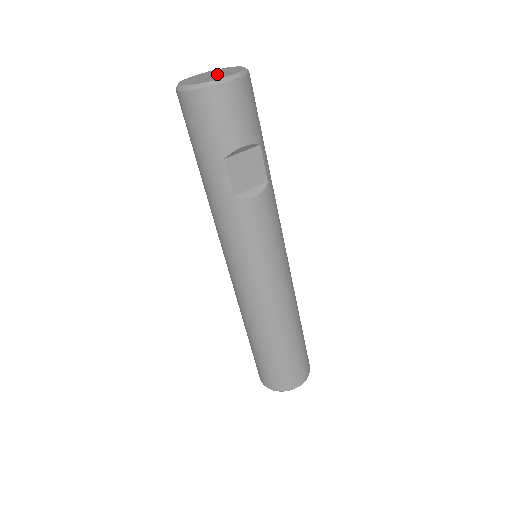
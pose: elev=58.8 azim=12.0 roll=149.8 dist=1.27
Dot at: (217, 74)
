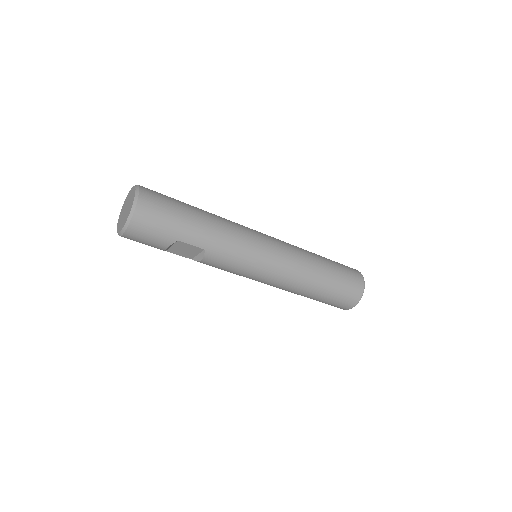
Dot at: (126, 211)
